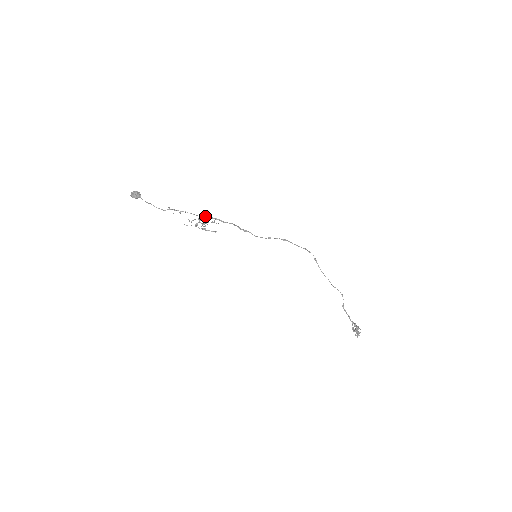
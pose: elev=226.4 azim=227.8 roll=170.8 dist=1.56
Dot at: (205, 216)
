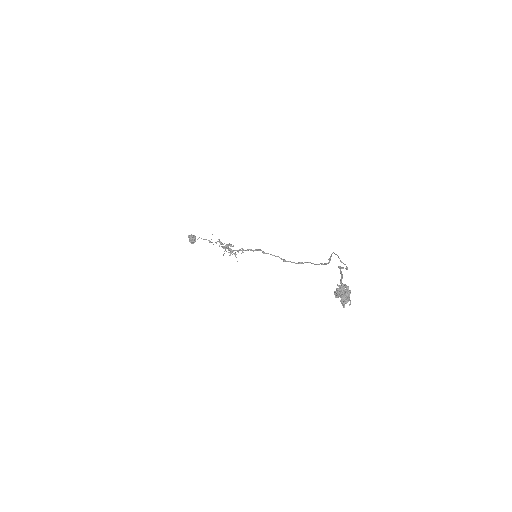
Dot at: occluded
